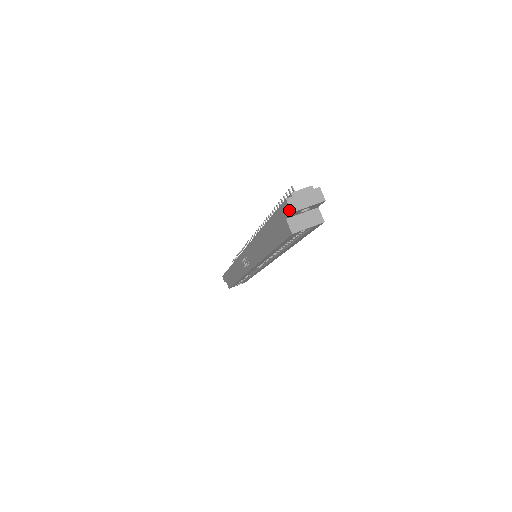
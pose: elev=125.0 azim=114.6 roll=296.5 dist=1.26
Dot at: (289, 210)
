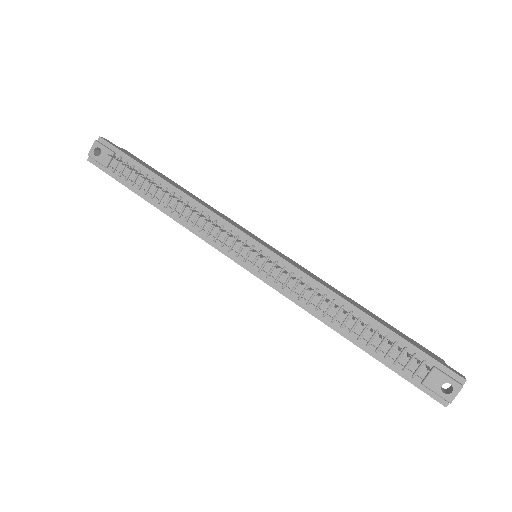
Dot at: (442, 403)
